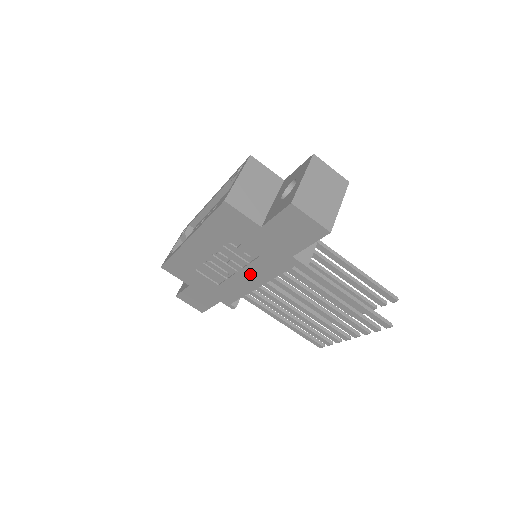
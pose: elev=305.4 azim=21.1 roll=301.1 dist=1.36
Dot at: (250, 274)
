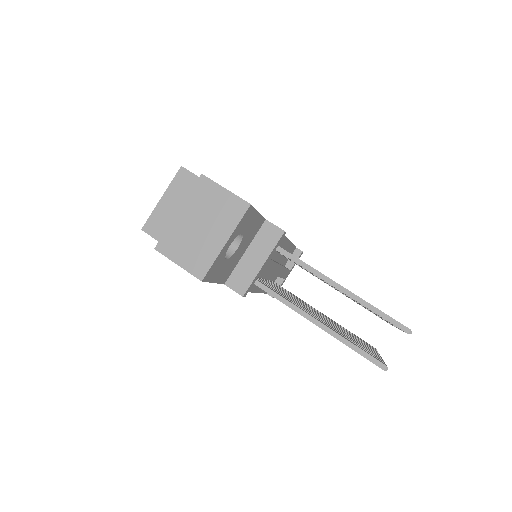
Dot at: occluded
